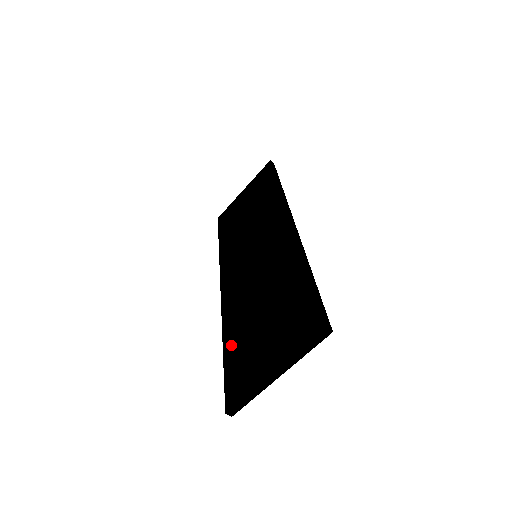
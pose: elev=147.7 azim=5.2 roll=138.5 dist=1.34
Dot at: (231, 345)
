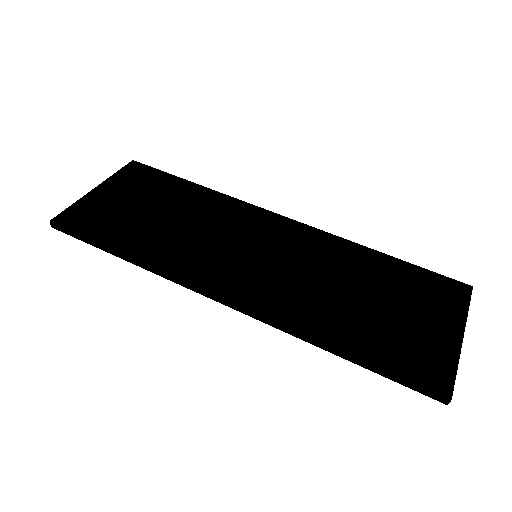
Dot at: (358, 342)
